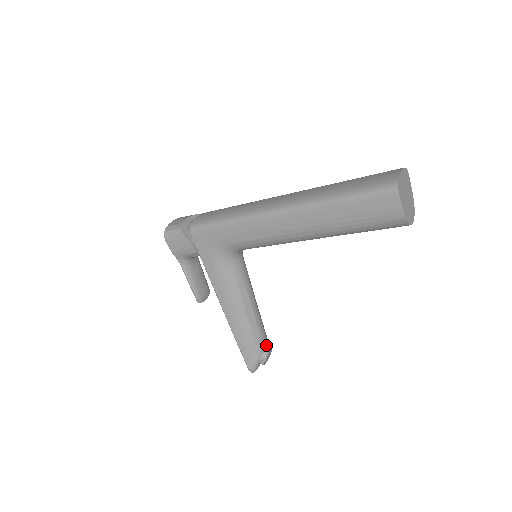
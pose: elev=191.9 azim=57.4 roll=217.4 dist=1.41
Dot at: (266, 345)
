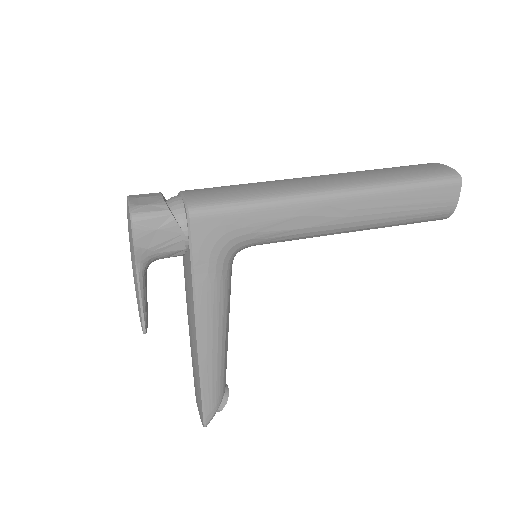
Dot at: occluded
